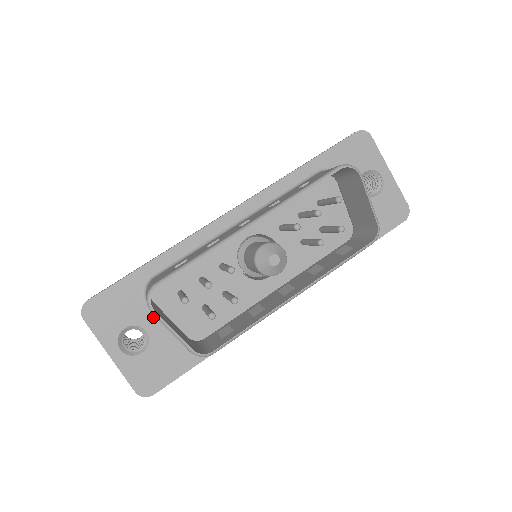
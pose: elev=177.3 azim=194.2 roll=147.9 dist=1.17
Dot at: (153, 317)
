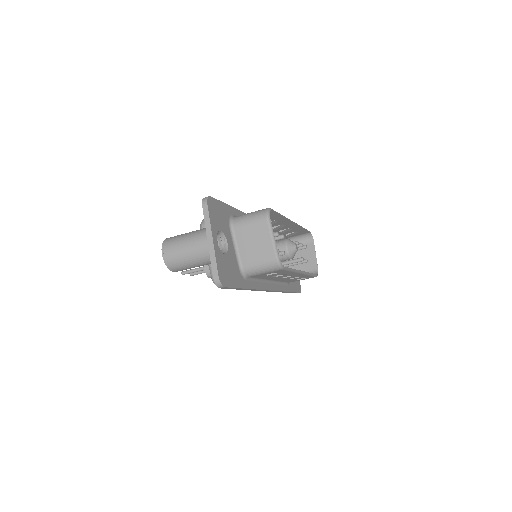
Dot at: (231, 238)
